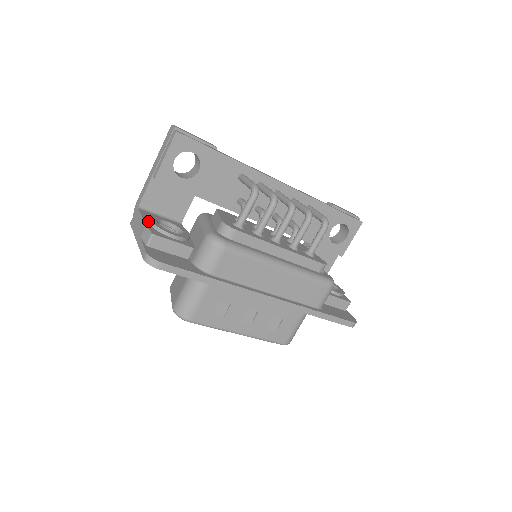
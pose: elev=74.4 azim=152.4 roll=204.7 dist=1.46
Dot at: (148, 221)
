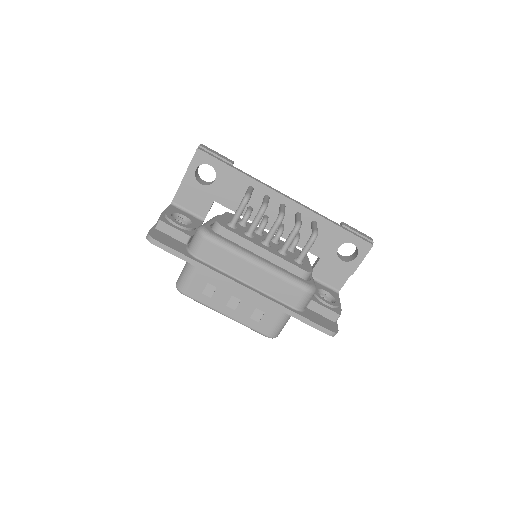
Dot at: (165, 212)
